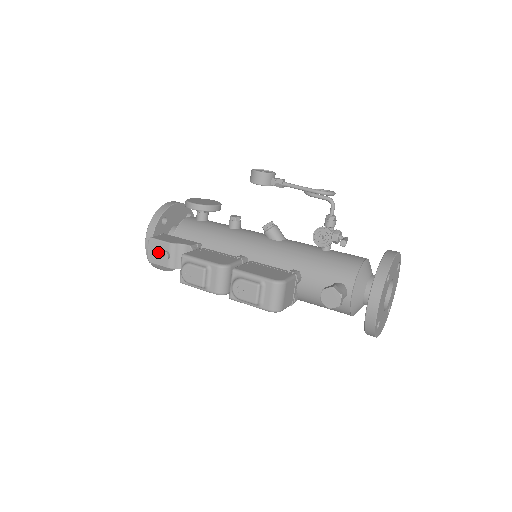
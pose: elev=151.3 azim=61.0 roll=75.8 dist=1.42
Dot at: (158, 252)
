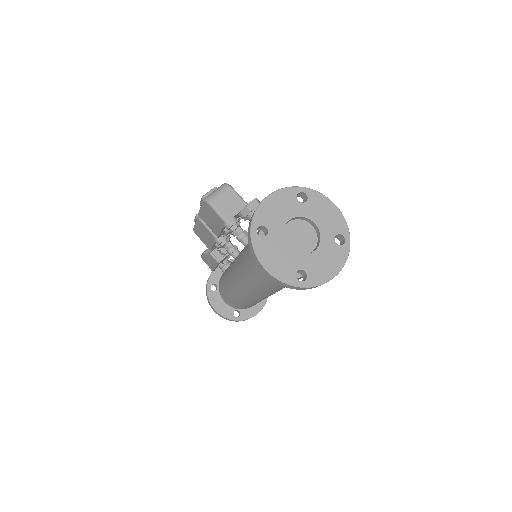
Dot at: occluded
